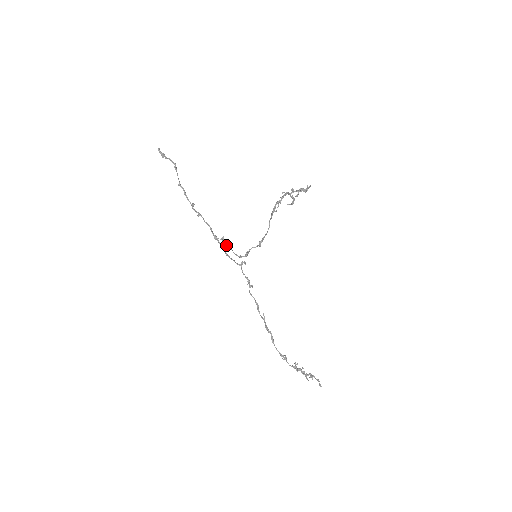
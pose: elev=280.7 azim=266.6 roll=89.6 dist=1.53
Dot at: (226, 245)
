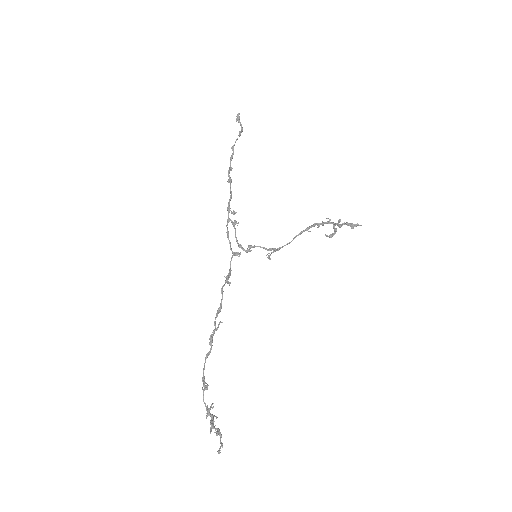
Dot at: occluded
